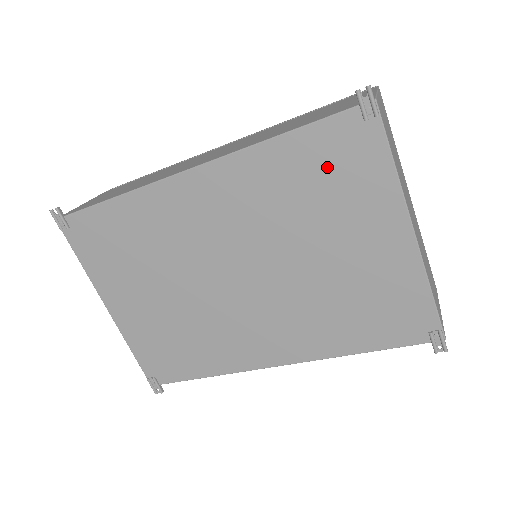
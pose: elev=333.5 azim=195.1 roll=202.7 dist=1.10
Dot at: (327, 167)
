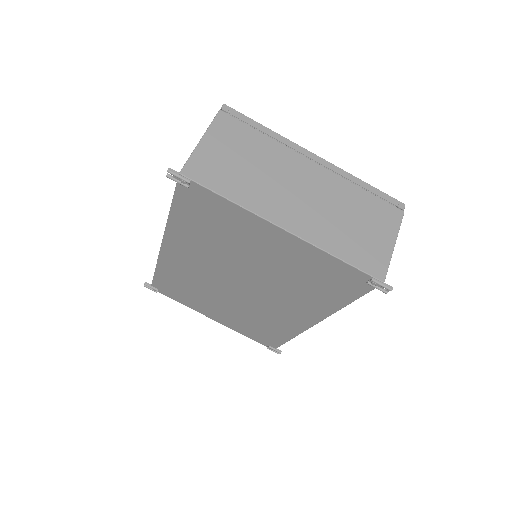
Dot at: (205, 217)
